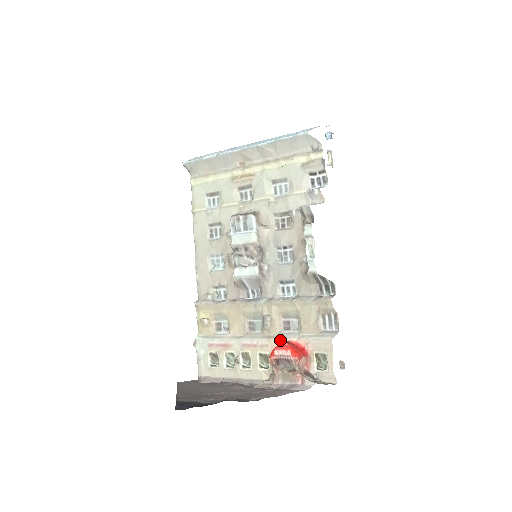
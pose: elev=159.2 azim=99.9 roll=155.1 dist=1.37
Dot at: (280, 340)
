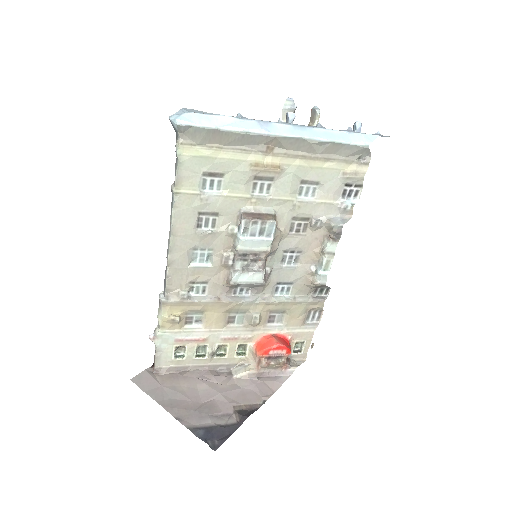
Dot at: (265, 333)
